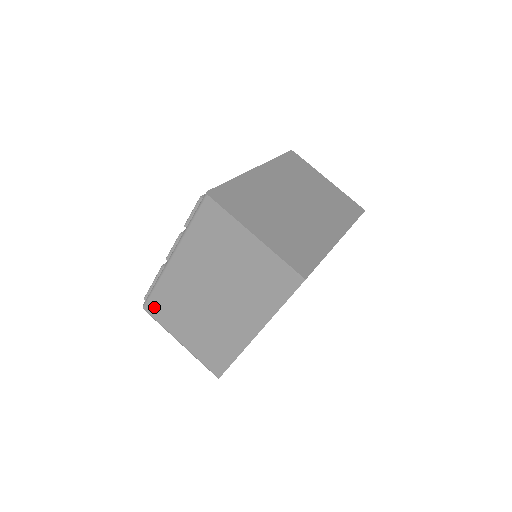
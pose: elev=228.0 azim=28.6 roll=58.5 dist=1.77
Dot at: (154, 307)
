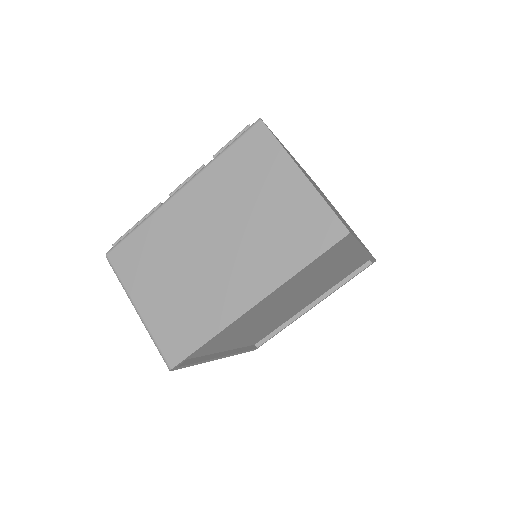
Dot at: (123, 254)
